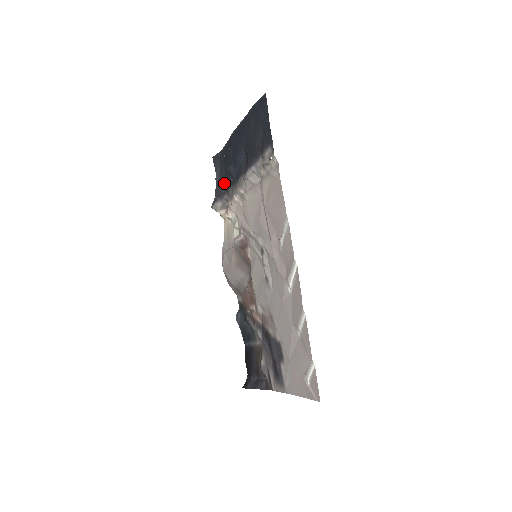
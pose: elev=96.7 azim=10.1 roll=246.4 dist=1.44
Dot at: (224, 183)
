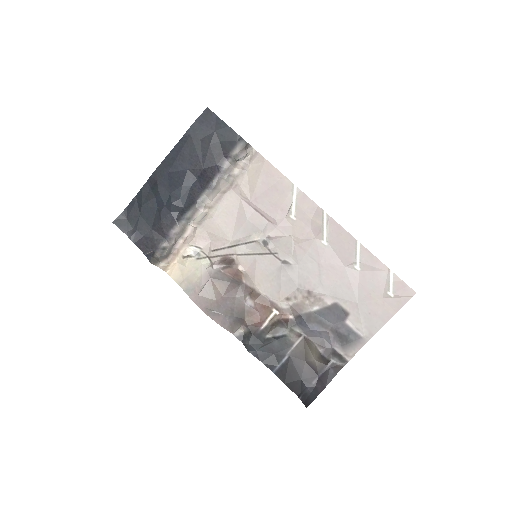
Dot at: (152, 233)
